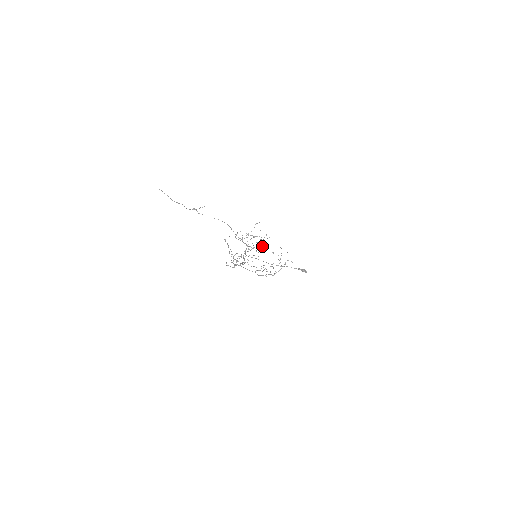
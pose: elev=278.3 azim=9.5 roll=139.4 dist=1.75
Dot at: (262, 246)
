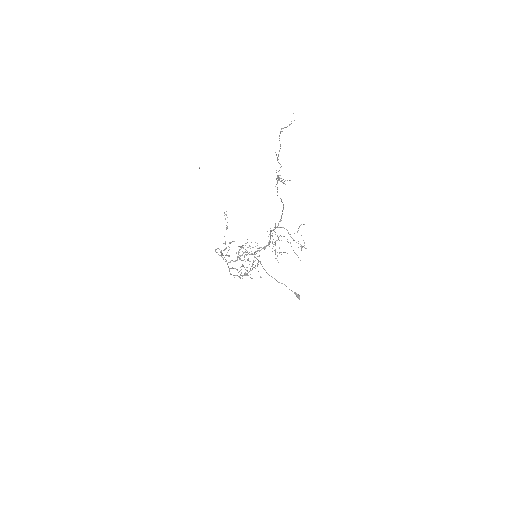
Dot at: occluded
